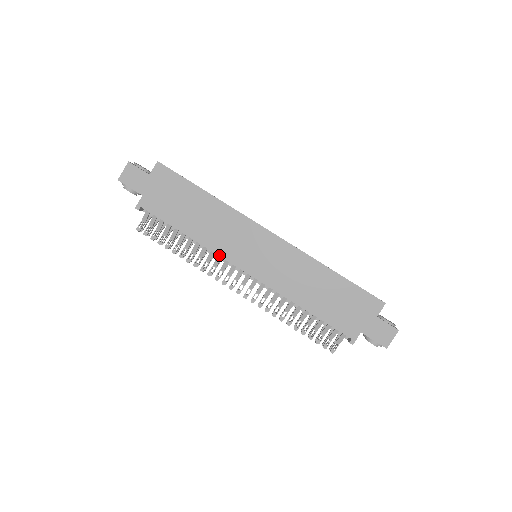
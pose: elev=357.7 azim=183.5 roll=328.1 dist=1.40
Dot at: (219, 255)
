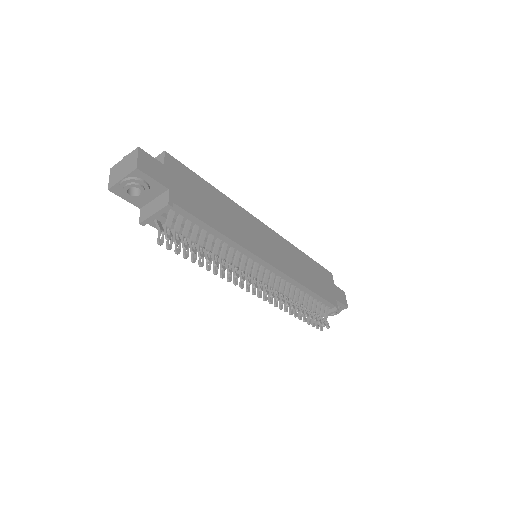
Dot at: (251, 251)
